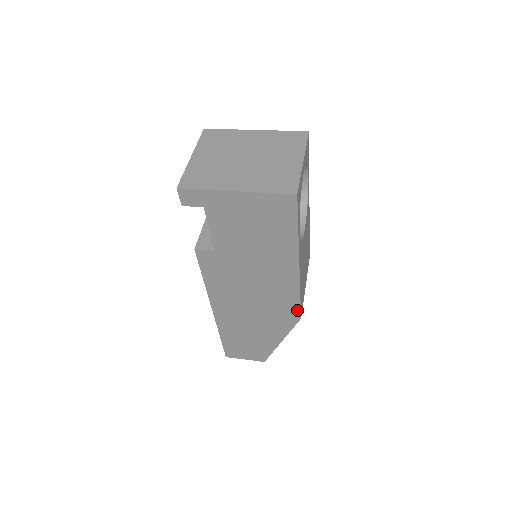
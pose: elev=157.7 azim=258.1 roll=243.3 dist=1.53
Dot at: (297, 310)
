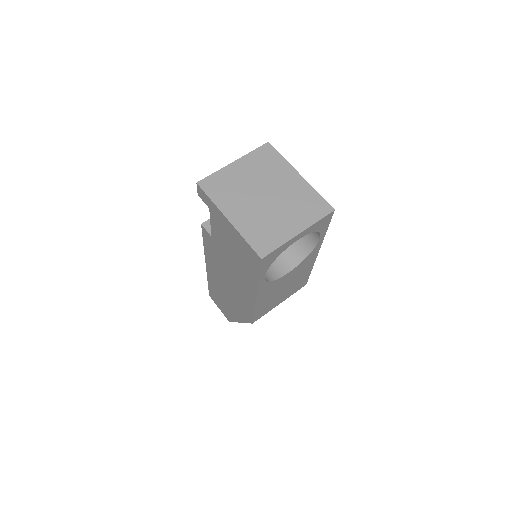
Dot at: (251, 317)
